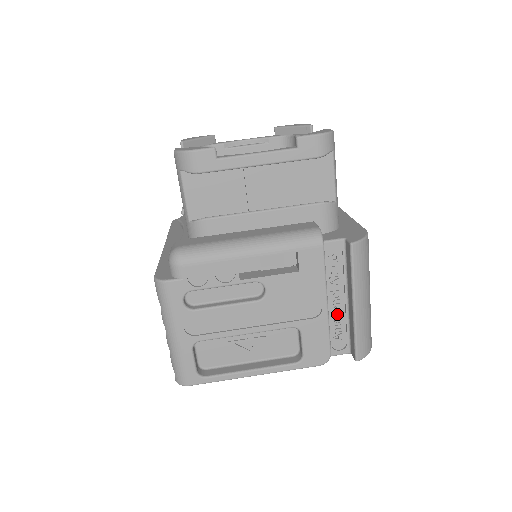
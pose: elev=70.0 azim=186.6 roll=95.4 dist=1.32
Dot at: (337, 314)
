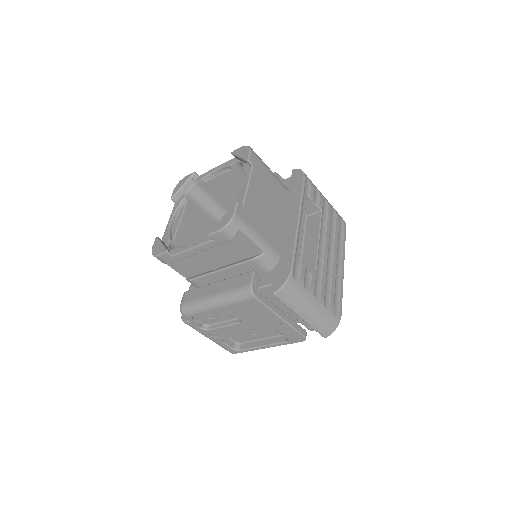
Dot at: occluded
